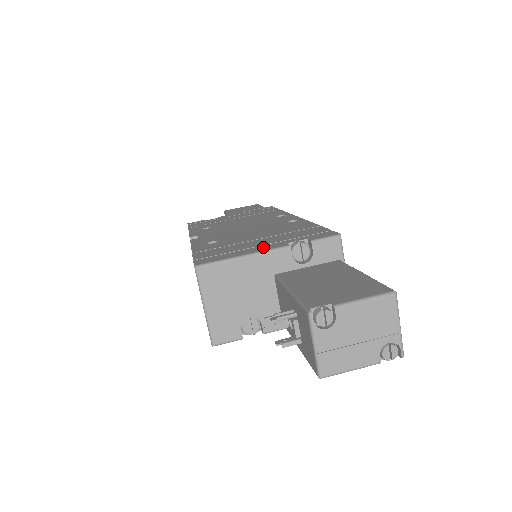
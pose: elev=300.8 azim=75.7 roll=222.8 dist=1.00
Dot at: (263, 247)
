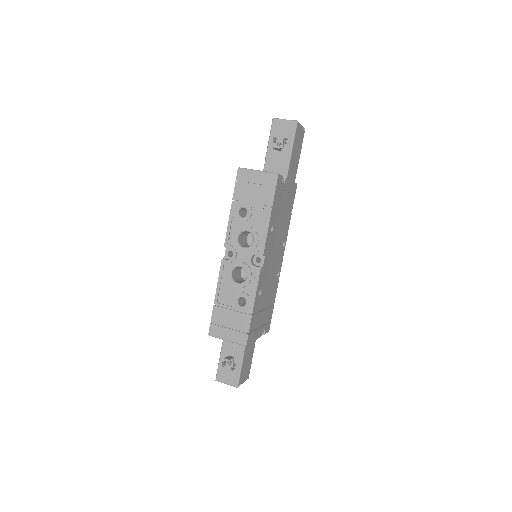
Dot at: occluded
